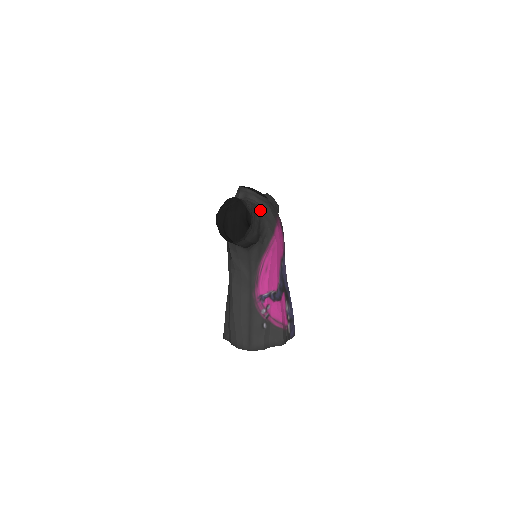
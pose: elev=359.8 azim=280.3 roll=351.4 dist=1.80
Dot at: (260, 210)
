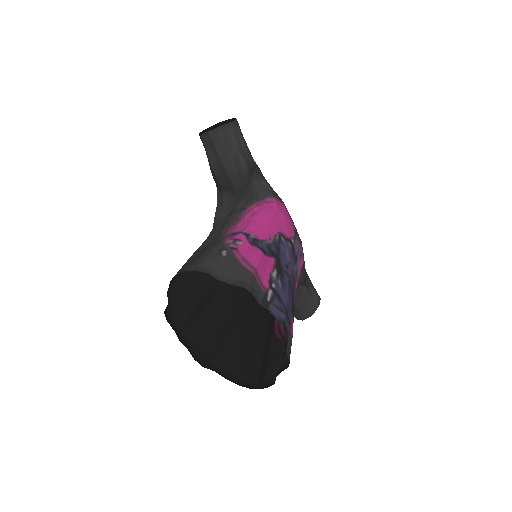
Dot at: occluded
